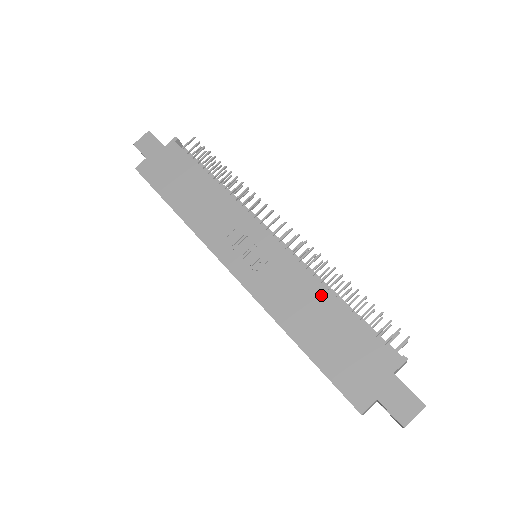
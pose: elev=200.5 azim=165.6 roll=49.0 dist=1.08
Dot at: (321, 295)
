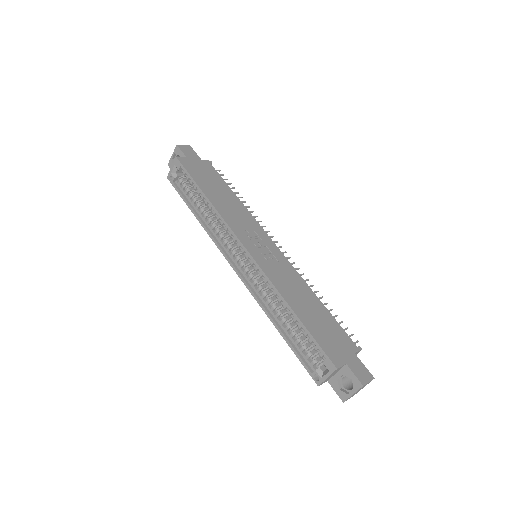
Dot at: (309, 292)
